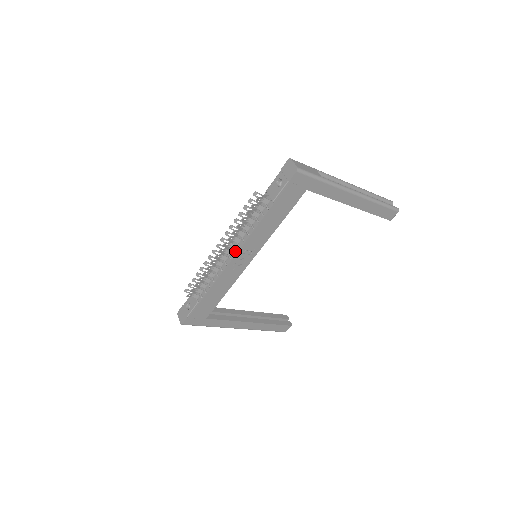
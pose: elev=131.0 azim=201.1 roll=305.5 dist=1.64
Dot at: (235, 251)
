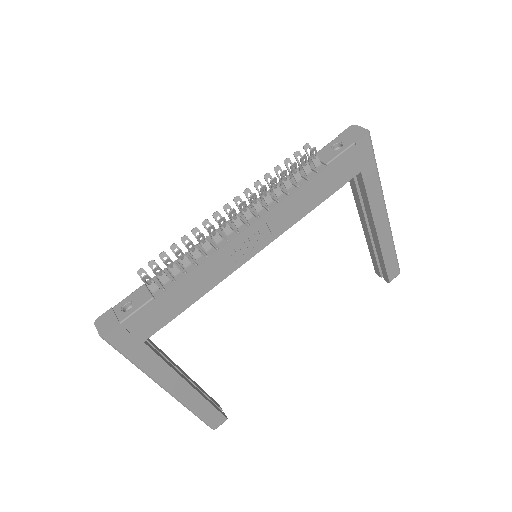
Dot at: (248, 223)
